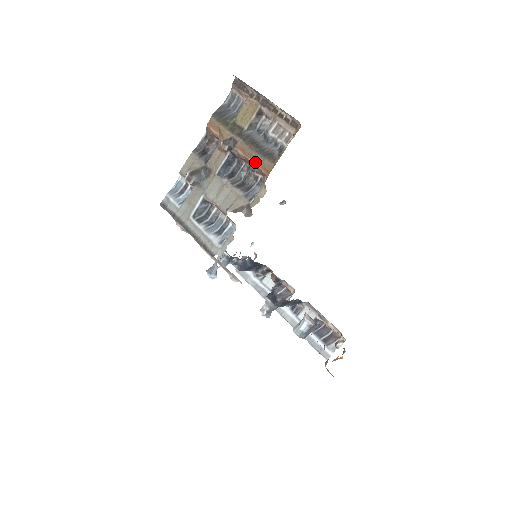
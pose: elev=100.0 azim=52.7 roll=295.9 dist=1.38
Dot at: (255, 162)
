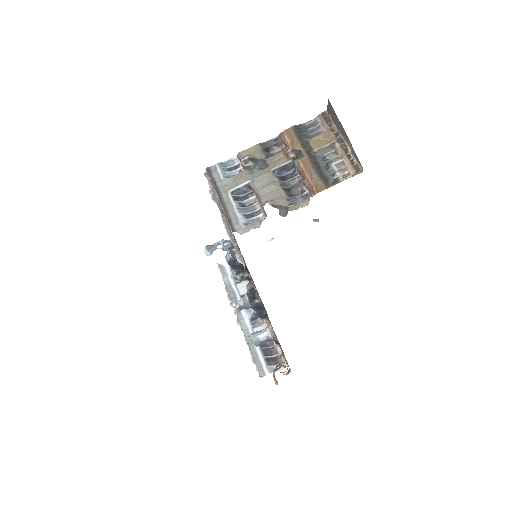
Dot at: (311, 178)
